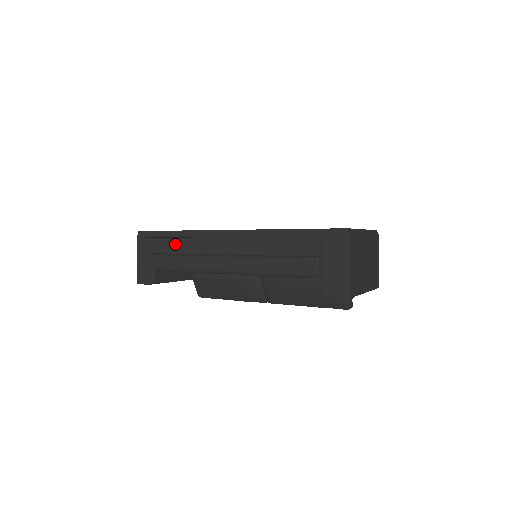
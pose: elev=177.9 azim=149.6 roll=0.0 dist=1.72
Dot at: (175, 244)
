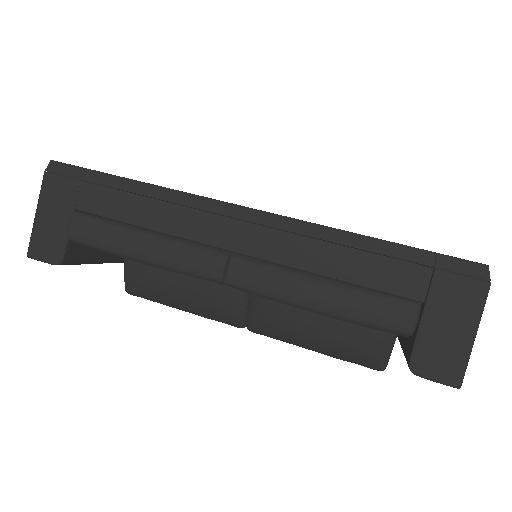
Dot at: (126, 204)
